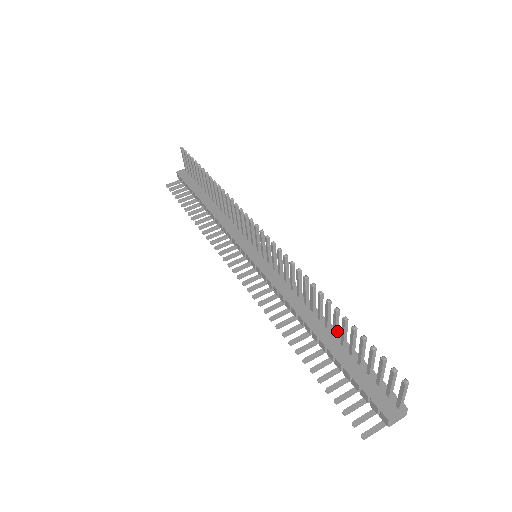
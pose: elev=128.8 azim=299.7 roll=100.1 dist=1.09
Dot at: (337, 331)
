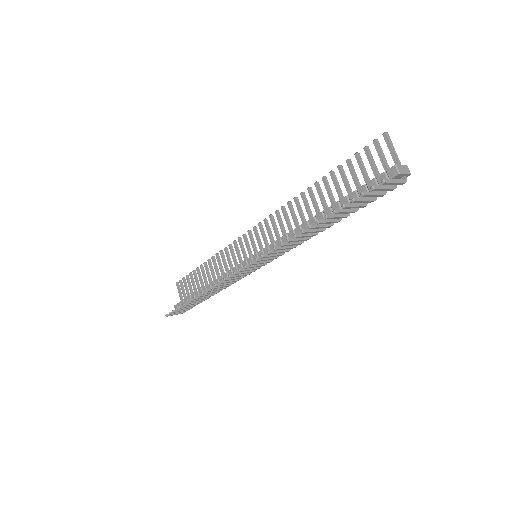
Dot at: (334, 201)
